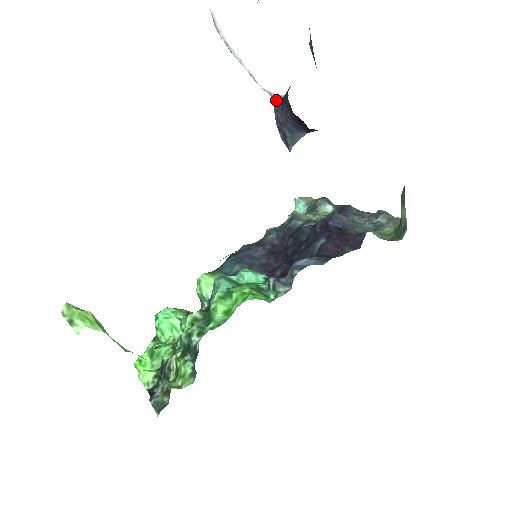
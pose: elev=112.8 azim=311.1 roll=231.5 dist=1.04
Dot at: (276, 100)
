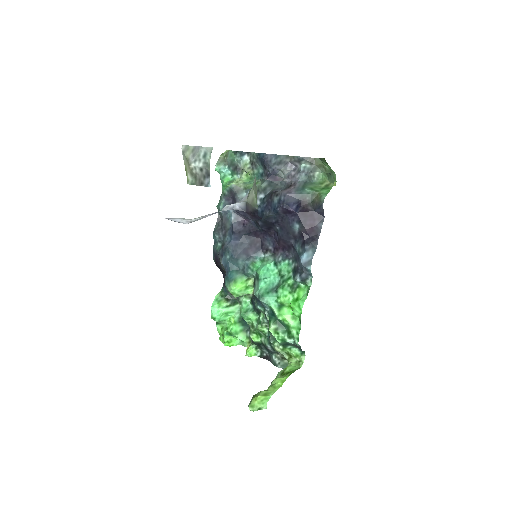
Dot at: (239, 211)
